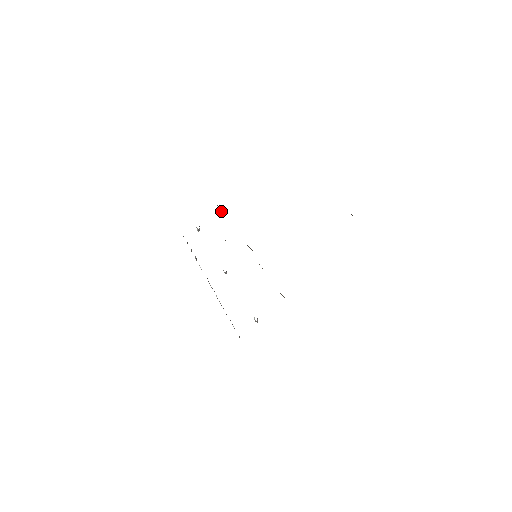
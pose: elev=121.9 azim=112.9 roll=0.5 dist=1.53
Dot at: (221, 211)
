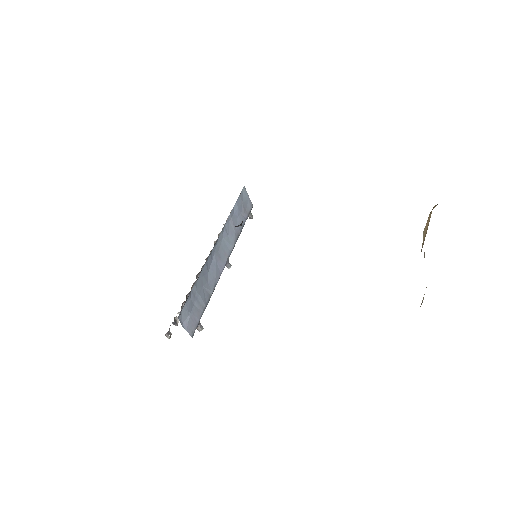
Dot at: occluded
